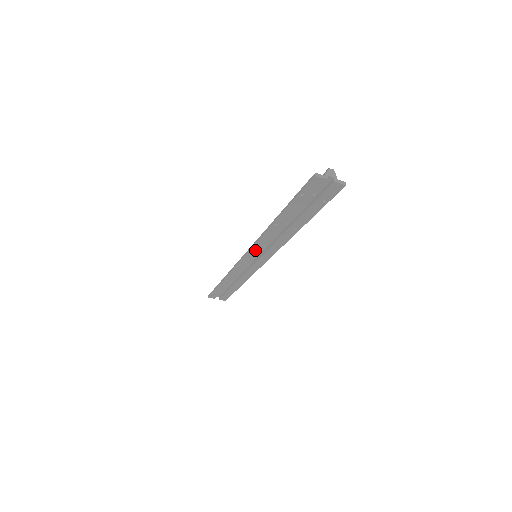
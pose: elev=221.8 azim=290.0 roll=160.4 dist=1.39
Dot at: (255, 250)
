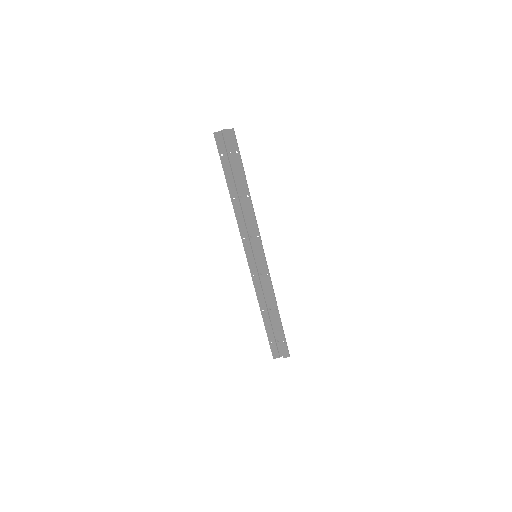
Dot at: (247, 244)
